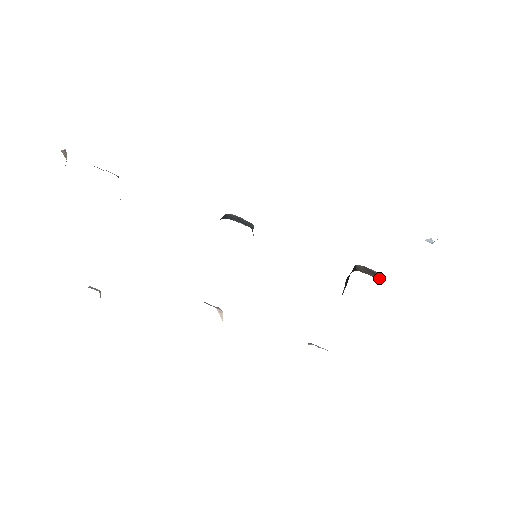
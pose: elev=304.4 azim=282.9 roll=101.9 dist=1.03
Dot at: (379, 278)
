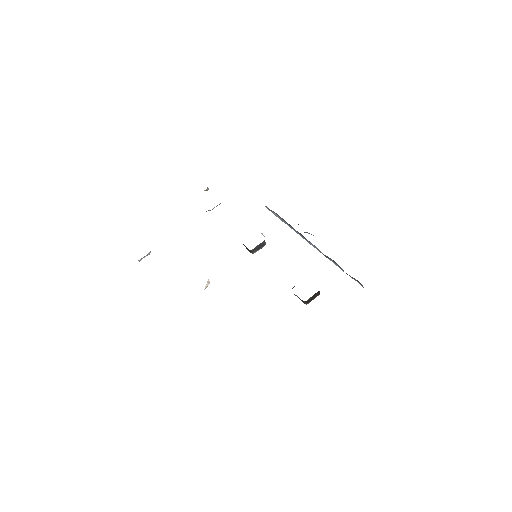
Dot at: occluded
